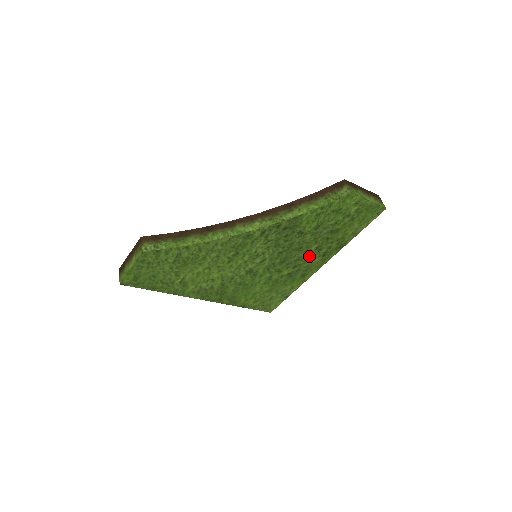
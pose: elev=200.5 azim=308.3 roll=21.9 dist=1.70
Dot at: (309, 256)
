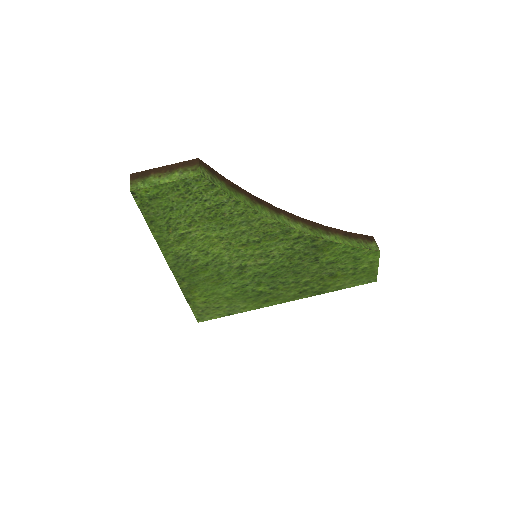
Dot at: (293, 285)
